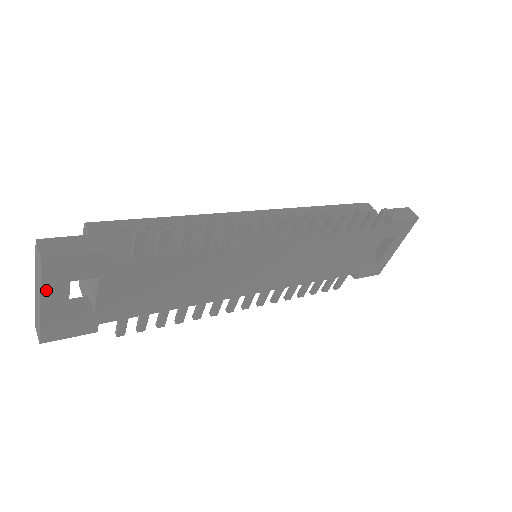
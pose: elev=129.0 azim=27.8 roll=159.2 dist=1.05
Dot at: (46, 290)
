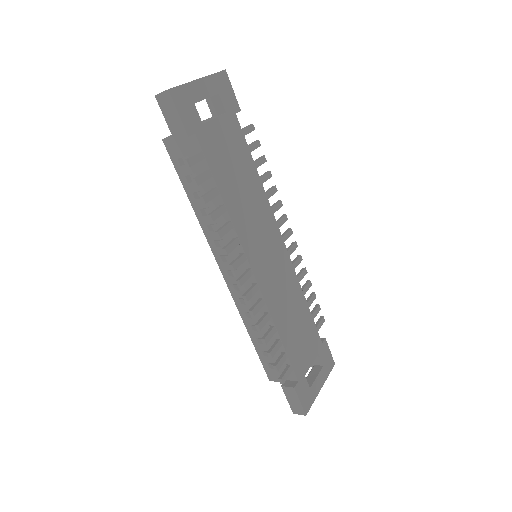
Dot at: (209, 79)
